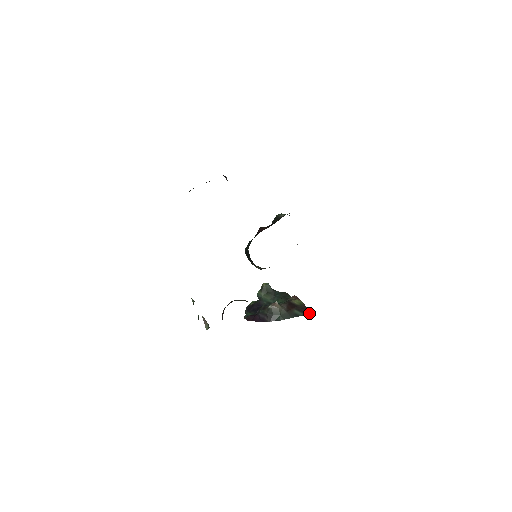
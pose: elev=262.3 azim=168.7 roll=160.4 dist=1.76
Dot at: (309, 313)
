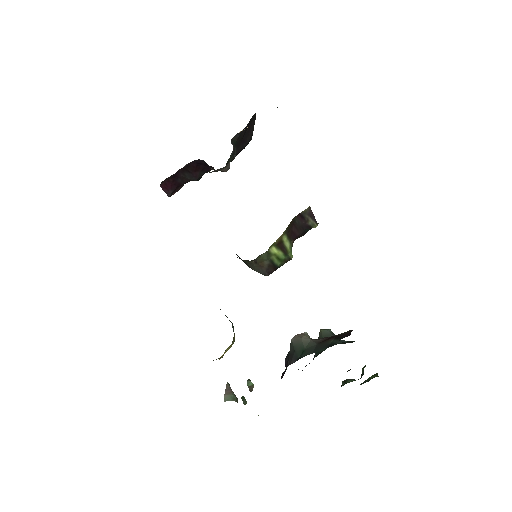
Dot at: (347, 335)
